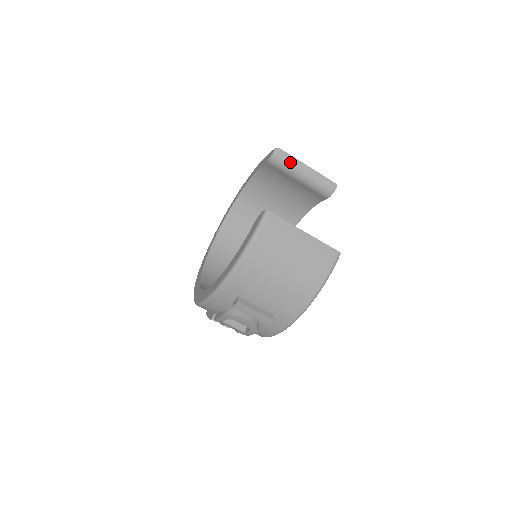
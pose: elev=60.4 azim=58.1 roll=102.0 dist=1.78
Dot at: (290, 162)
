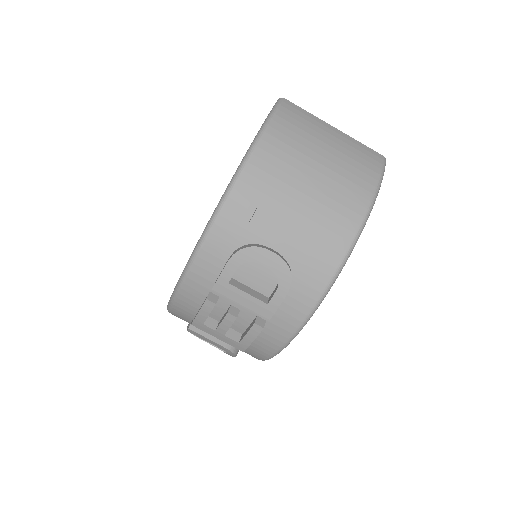
Dot at: occluded
